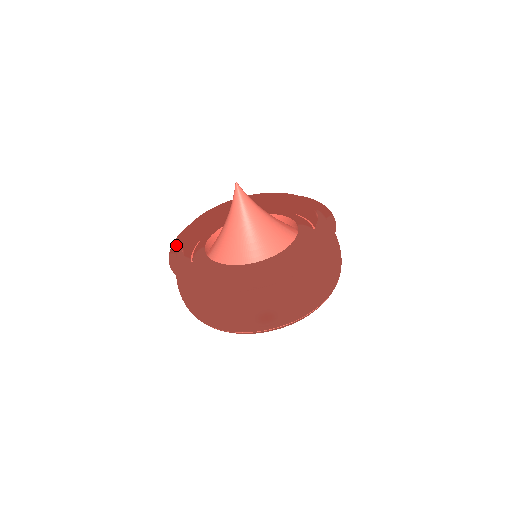
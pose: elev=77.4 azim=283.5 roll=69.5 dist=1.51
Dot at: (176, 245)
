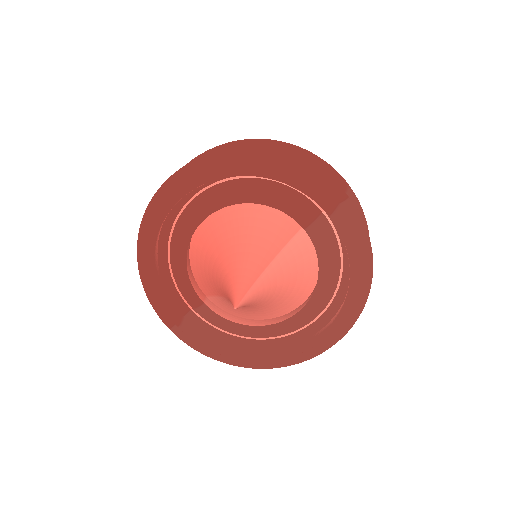
Dot at: (162, 311)
